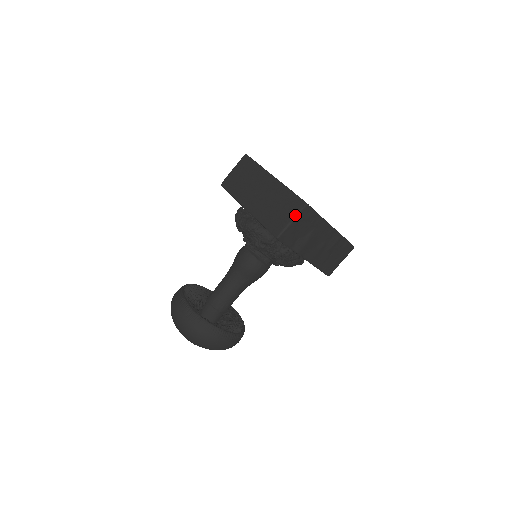
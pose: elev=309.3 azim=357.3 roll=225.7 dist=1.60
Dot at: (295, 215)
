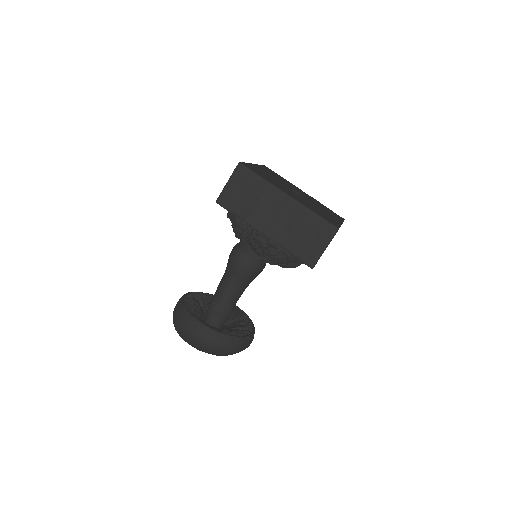
Dot at: (230, 176)
